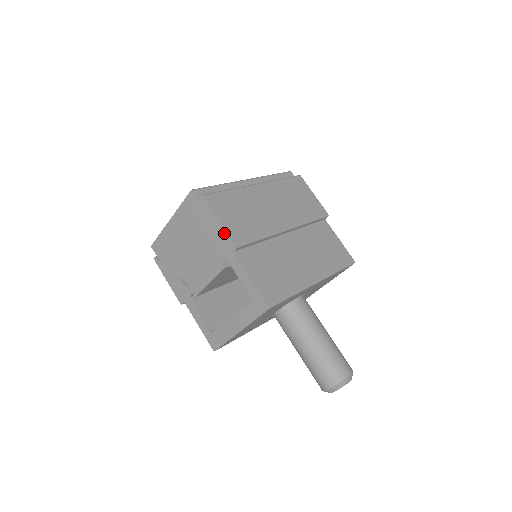
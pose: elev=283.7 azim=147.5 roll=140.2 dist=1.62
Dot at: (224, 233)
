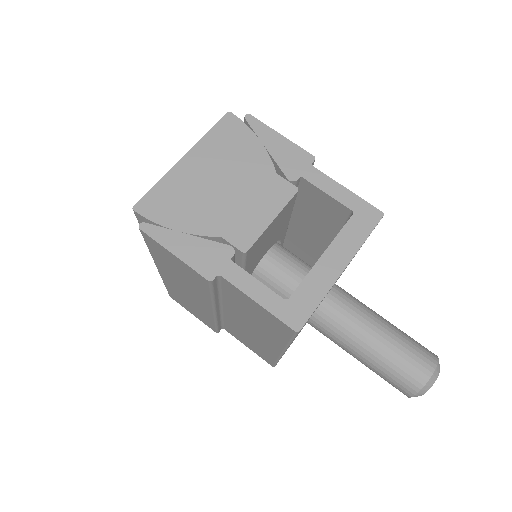
Dot at: (292, 147)
